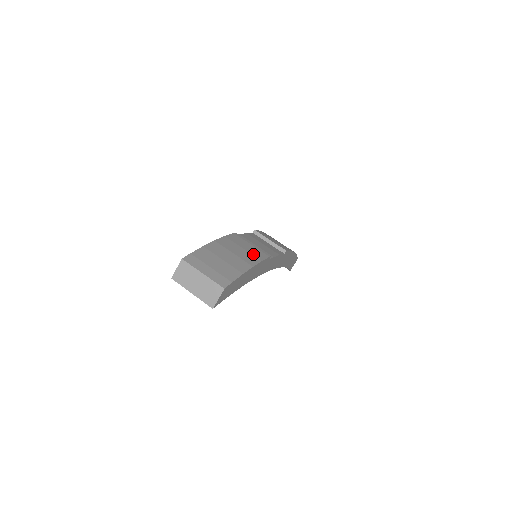
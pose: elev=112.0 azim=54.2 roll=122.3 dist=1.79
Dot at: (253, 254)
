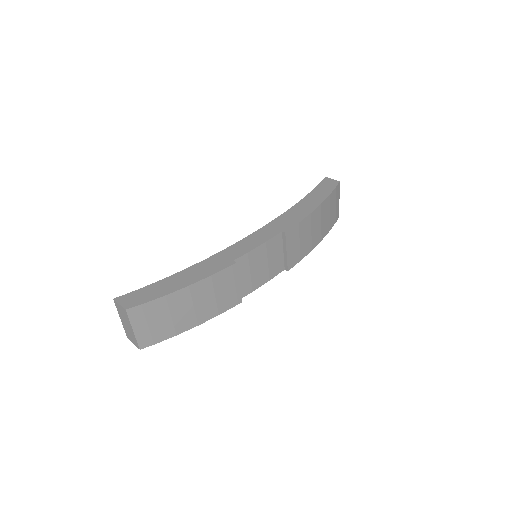
Dot at: (219, 305)
